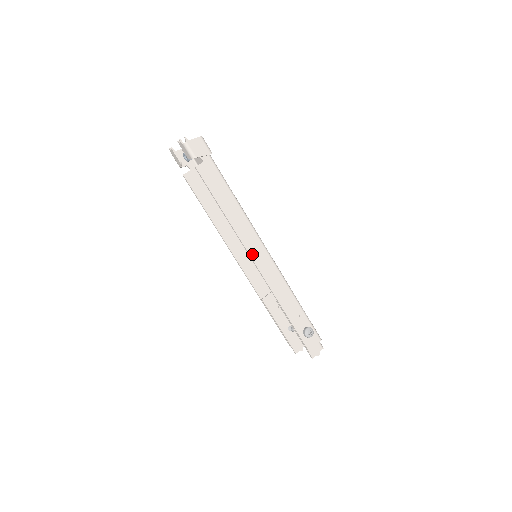
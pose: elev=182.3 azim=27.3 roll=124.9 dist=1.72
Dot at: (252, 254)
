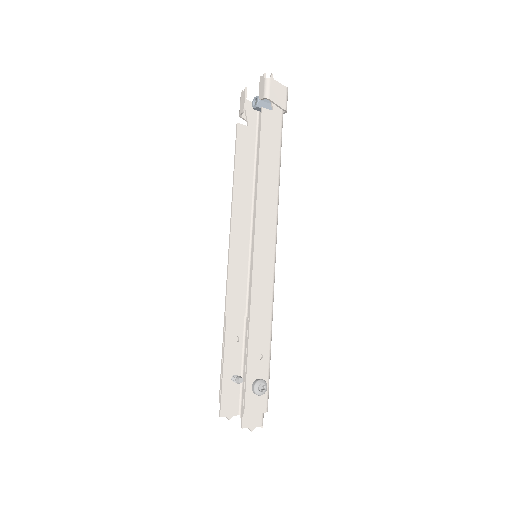
Dot at: (258, 240)
